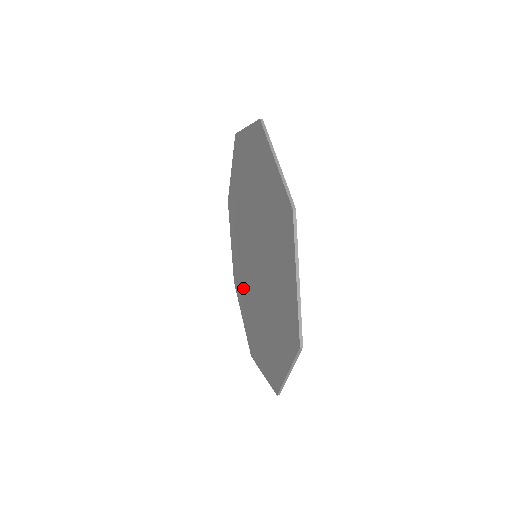
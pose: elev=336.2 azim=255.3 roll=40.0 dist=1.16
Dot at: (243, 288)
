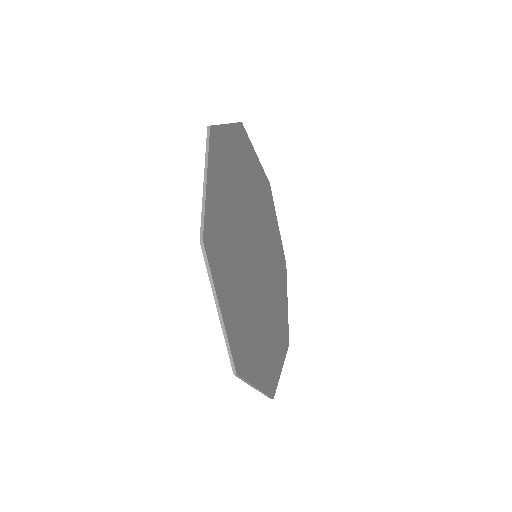
Dot at: occluded
